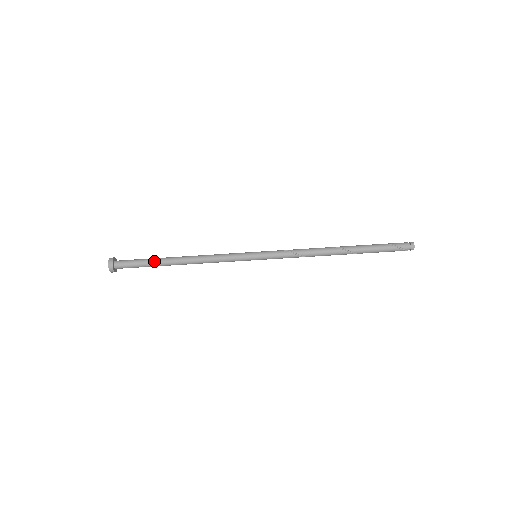
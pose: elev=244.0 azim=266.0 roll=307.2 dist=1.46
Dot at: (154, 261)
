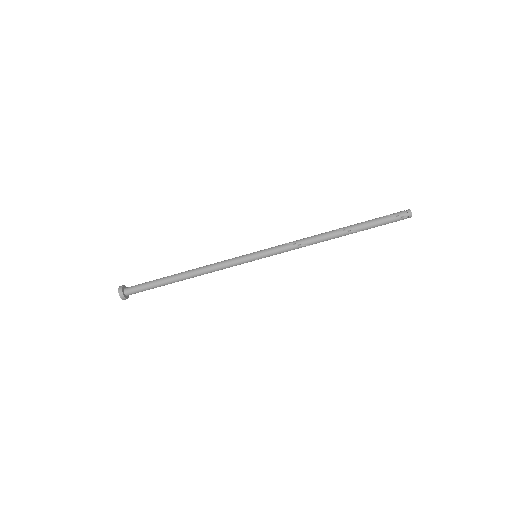
Dot at: (160, 279)
